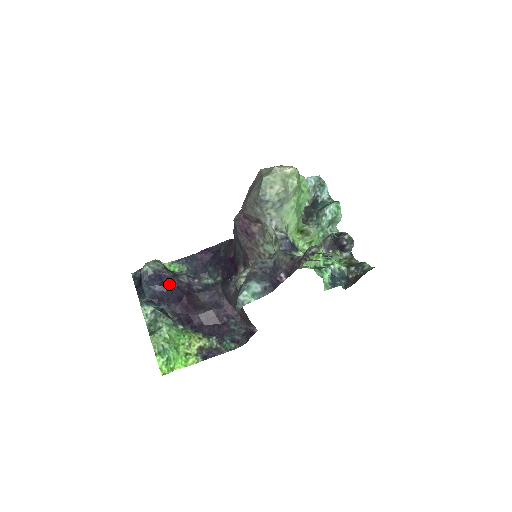
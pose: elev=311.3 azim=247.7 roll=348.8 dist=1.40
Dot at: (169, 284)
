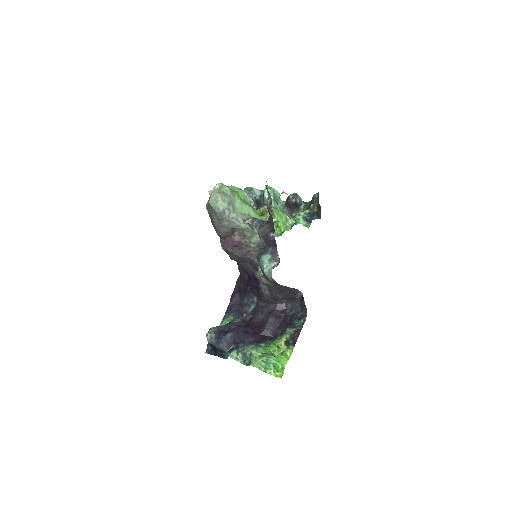
Dot at: (230, 329)
